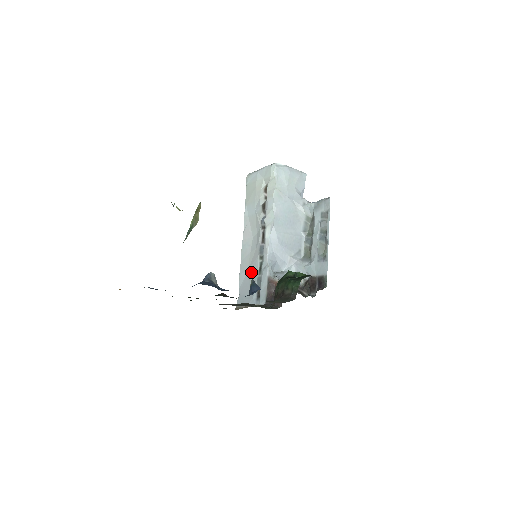
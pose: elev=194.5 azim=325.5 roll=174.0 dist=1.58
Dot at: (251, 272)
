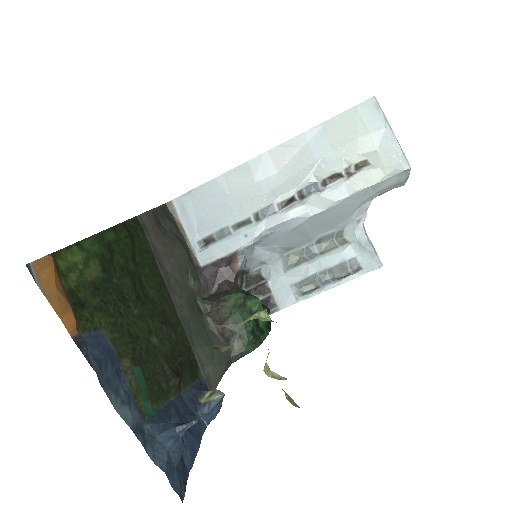
Dot at: (229, 205)
